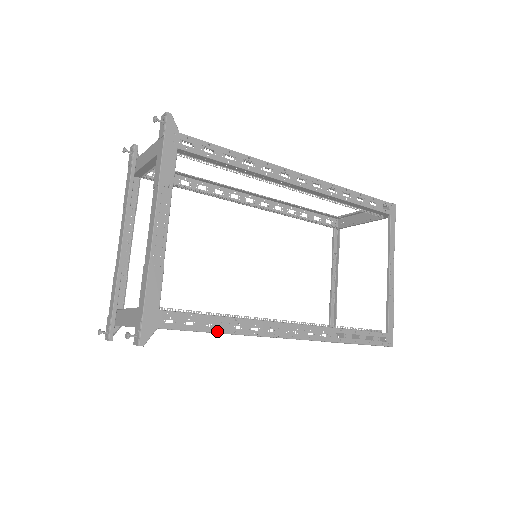
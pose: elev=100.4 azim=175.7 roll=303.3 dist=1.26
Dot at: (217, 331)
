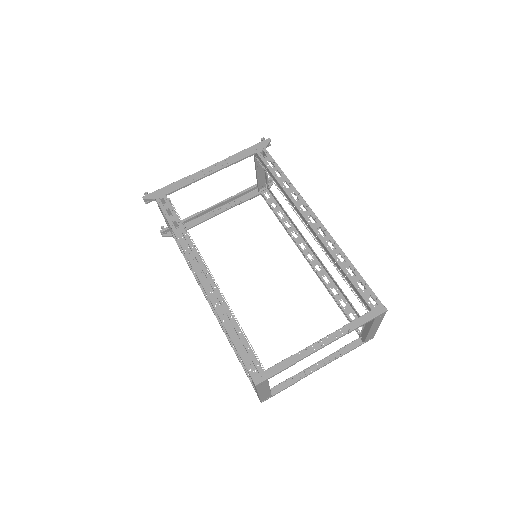
Dot at: (173, 228)
